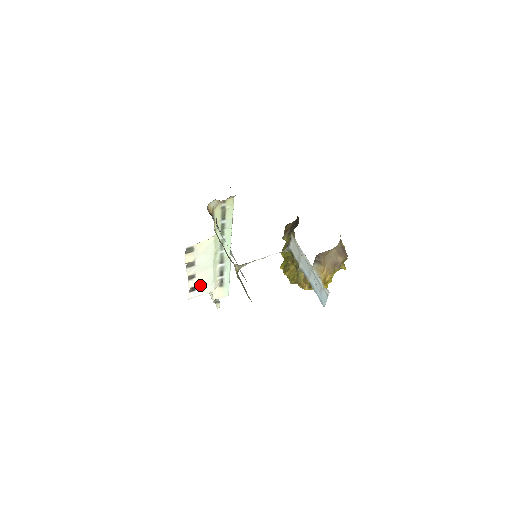
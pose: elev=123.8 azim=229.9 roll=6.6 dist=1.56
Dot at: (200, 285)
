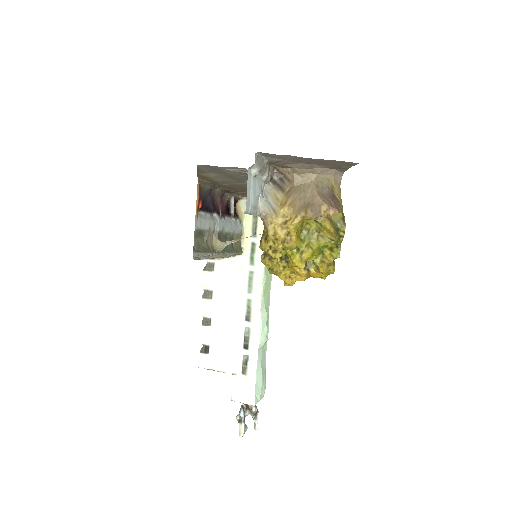
Dot at: (216, 347)
